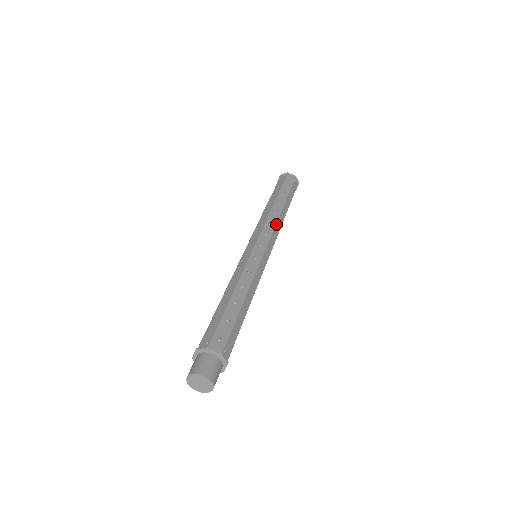
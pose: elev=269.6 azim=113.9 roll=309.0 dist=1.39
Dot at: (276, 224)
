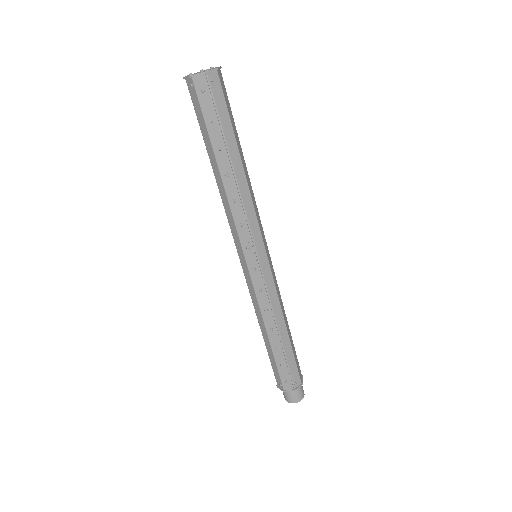
Dot at: (247, 217)
